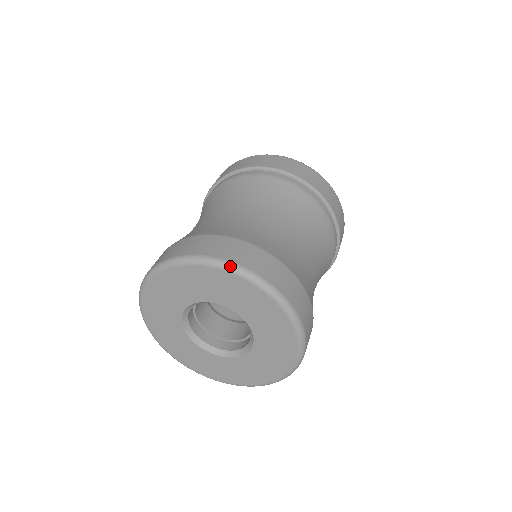
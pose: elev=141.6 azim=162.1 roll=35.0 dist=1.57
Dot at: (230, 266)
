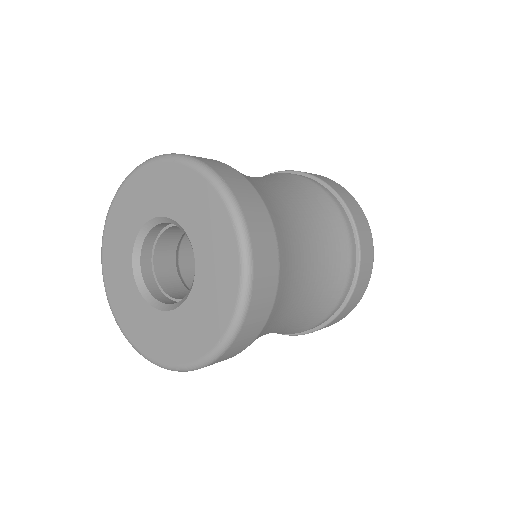
Dot at: (164, 155)
